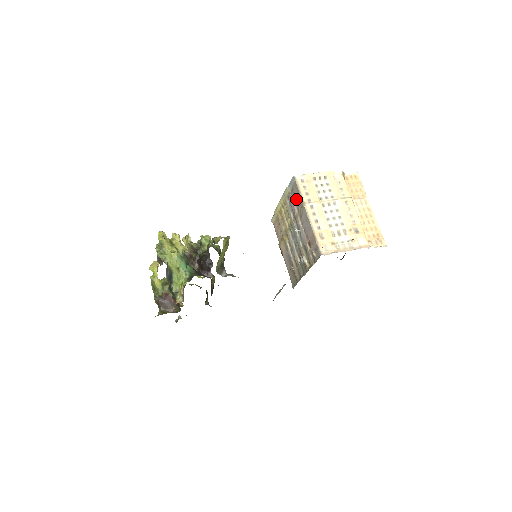
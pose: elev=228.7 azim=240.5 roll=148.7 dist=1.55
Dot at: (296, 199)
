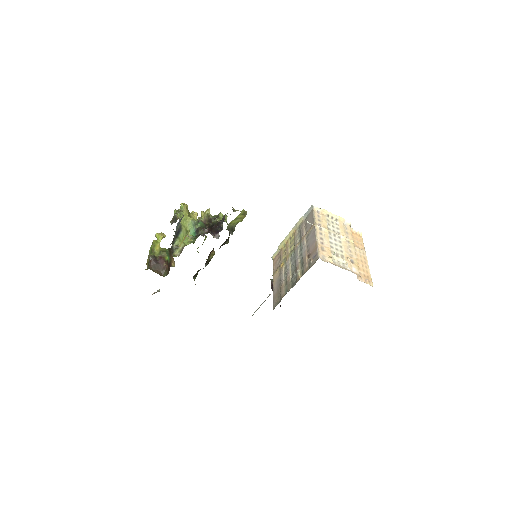
Dot at: (308, 224)
